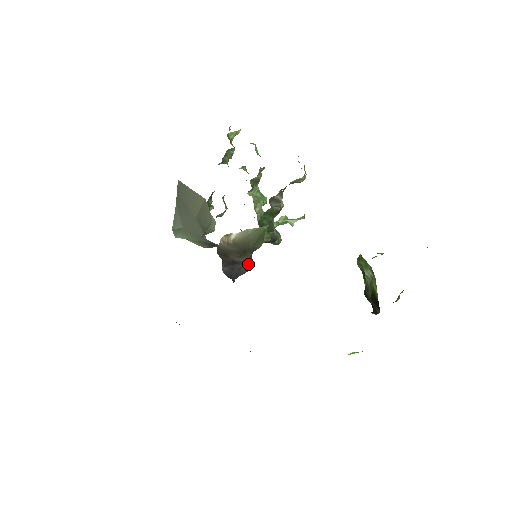
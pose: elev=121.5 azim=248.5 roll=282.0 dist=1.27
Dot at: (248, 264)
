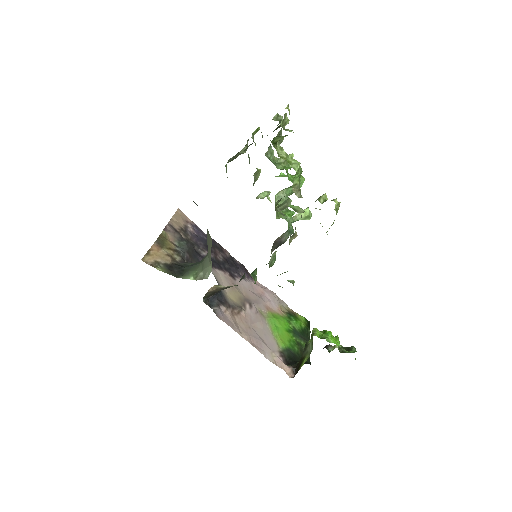
Dot at: occluded
